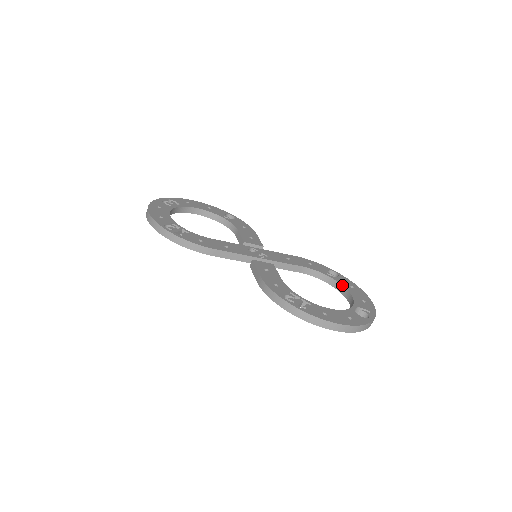
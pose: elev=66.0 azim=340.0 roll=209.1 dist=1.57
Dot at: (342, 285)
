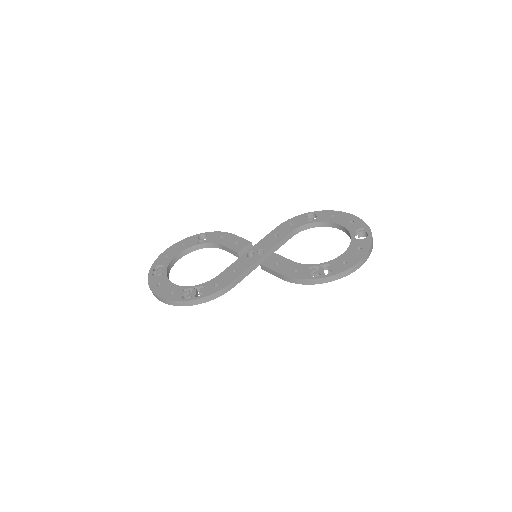
Dot at: (327, 222)
